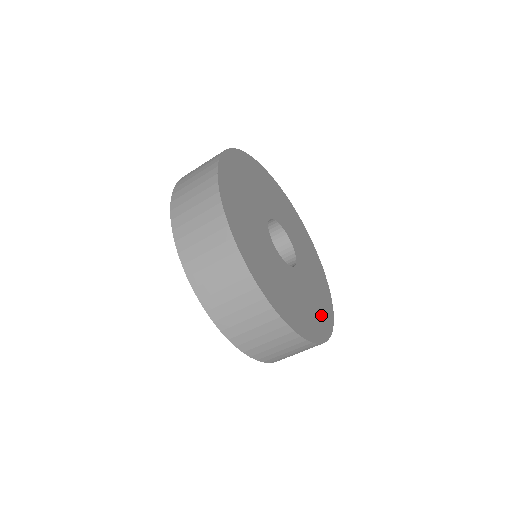
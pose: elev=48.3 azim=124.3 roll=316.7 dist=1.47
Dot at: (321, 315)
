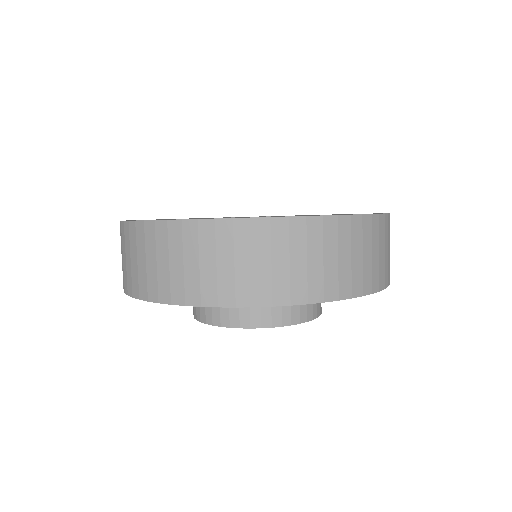
Dot at: occluded
